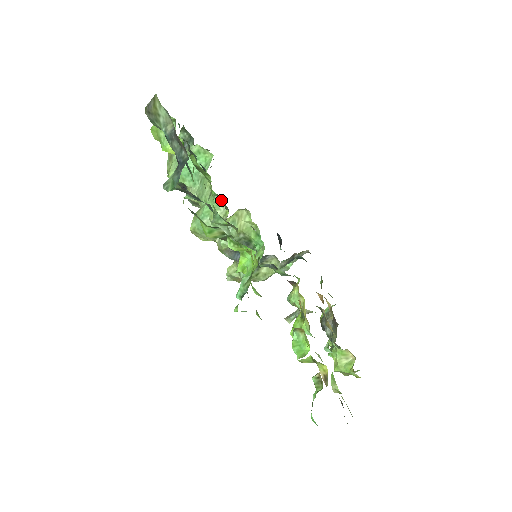
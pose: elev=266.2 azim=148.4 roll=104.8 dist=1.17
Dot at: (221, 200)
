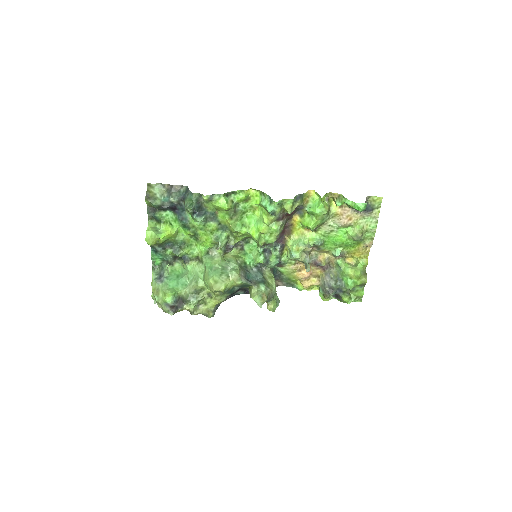
Dot at: (210, 255)
